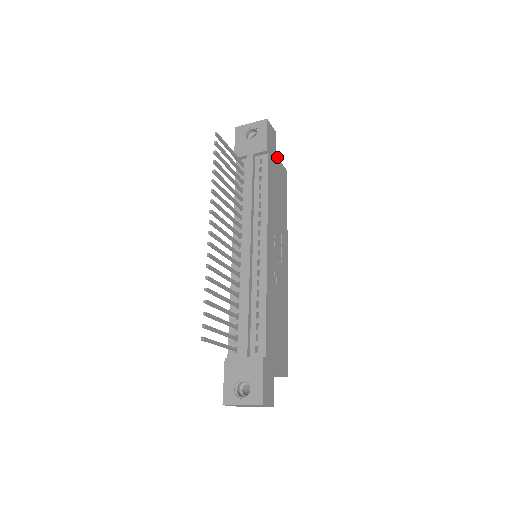
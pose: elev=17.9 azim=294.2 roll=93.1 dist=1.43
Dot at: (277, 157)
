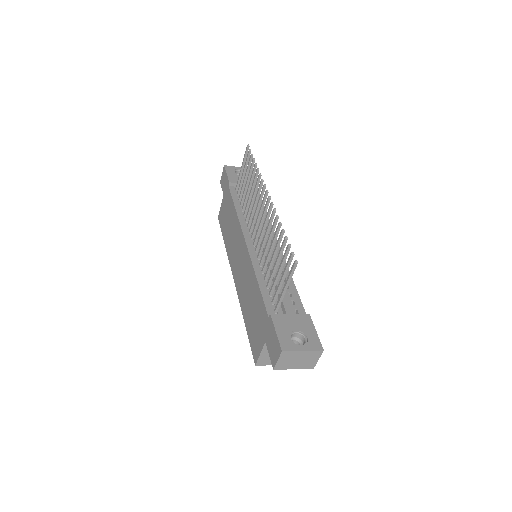
Dot at: occluded
